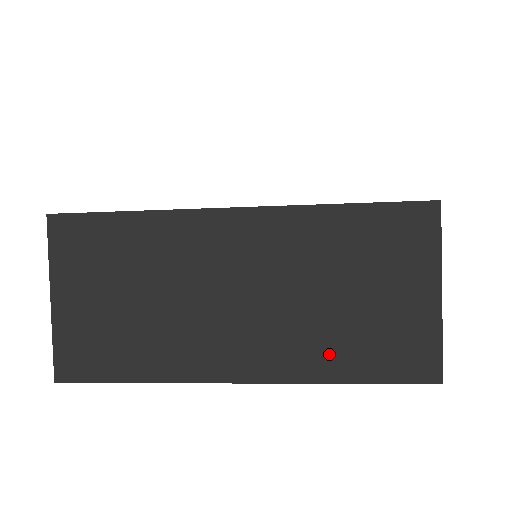
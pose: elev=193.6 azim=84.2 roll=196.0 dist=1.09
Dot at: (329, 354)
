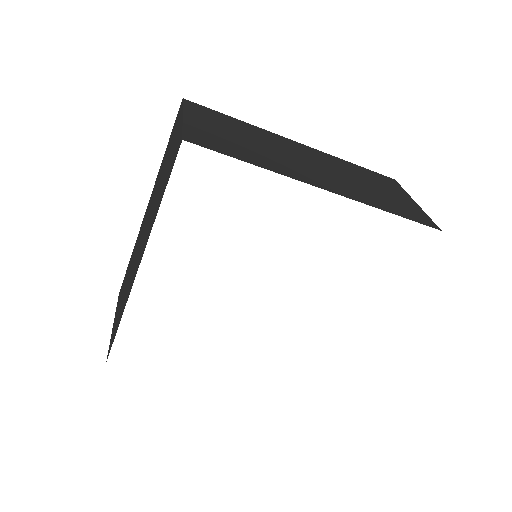
Dot at: (374, 200)
